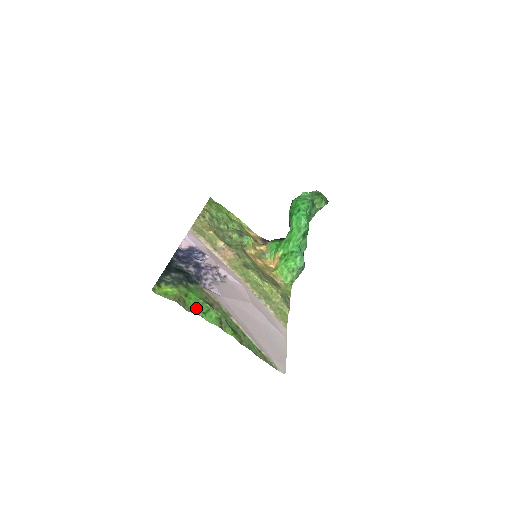
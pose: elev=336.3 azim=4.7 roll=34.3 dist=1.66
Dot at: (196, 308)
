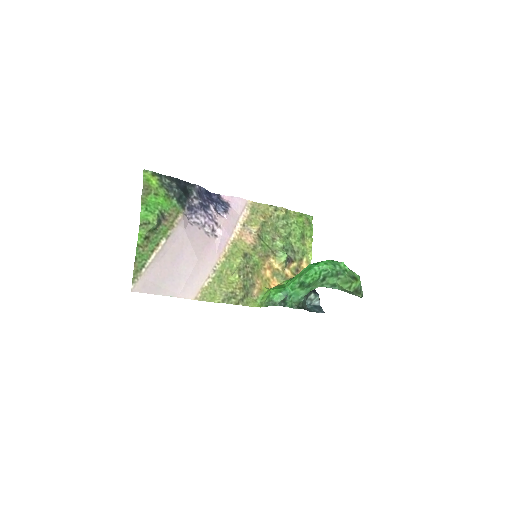
Dot at: (148, 203)
